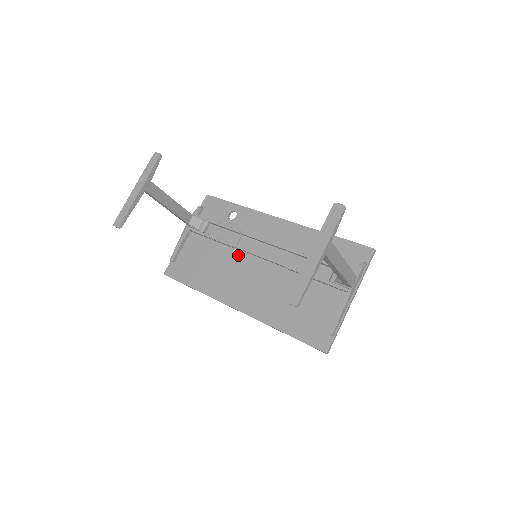
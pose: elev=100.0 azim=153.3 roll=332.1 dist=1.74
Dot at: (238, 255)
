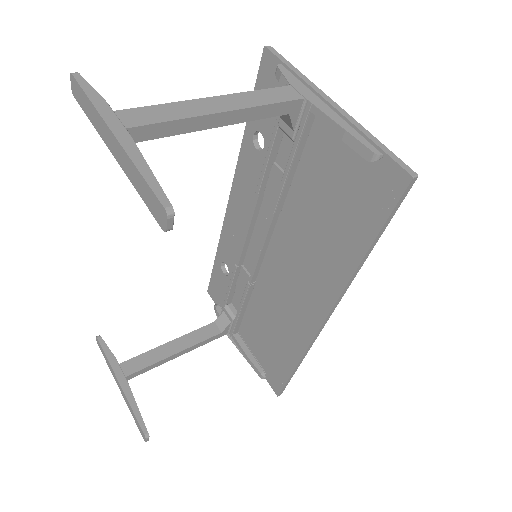
Dot at: (262, 282)
